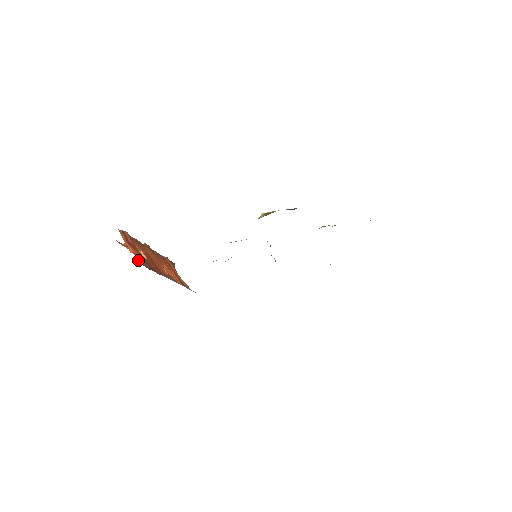
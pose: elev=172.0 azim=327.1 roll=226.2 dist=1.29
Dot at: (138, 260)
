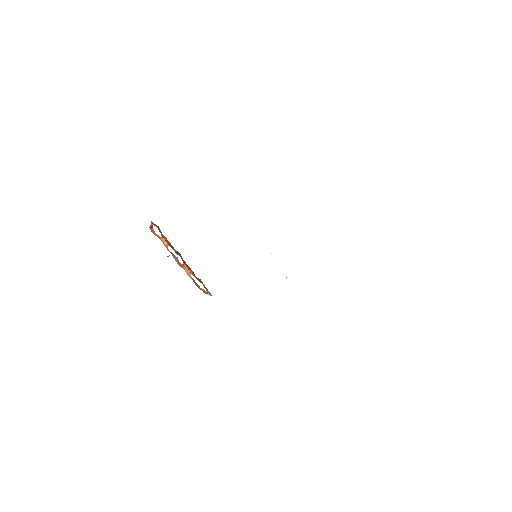
Dot at: occluded
